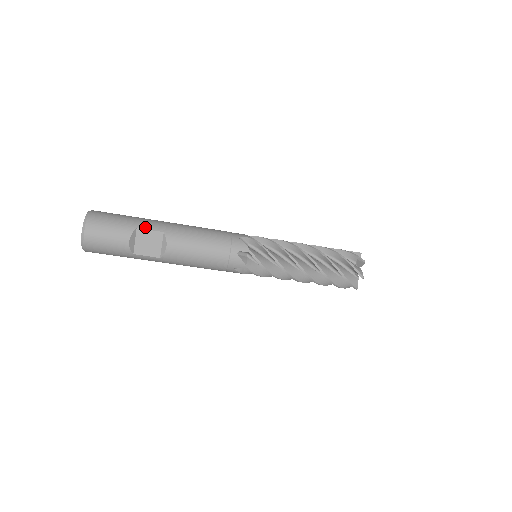
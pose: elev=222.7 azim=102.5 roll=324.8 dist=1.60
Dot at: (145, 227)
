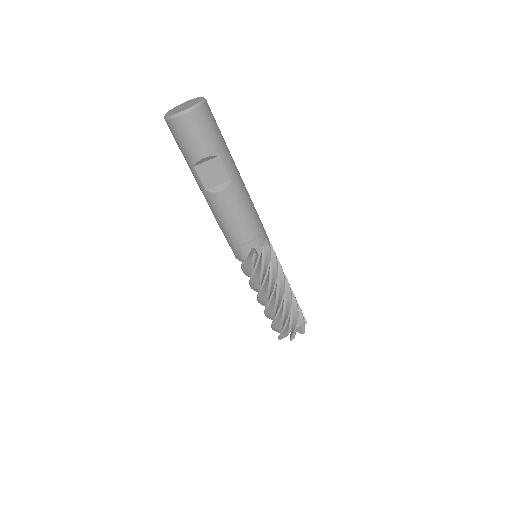
Dot at: (225, 162)
